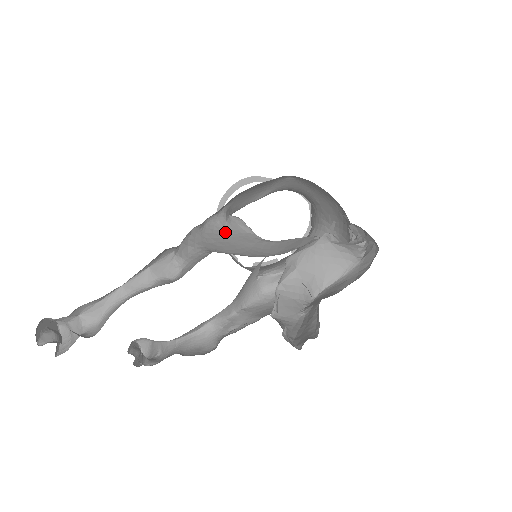
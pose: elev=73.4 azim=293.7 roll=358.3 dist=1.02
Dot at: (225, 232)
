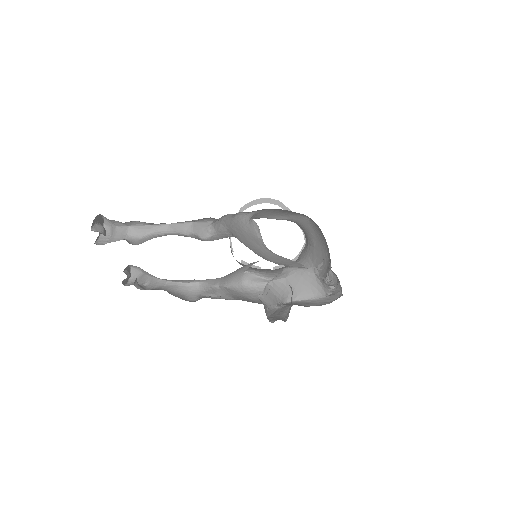
Dot at: (245, 228)
